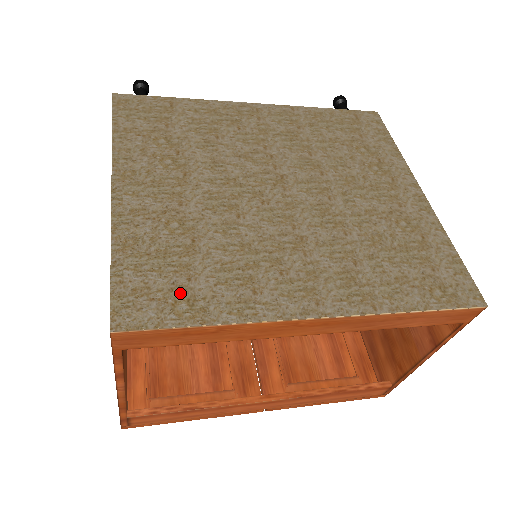
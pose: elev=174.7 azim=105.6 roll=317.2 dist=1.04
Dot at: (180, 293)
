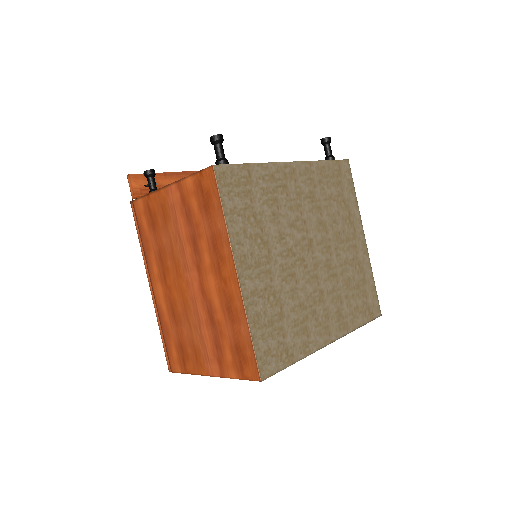
Dot at: (282, 348)
